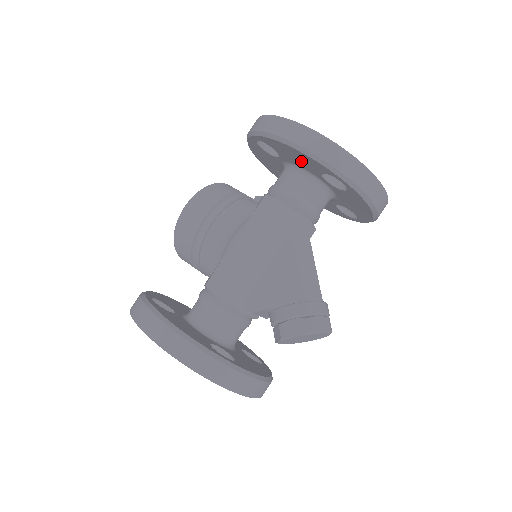
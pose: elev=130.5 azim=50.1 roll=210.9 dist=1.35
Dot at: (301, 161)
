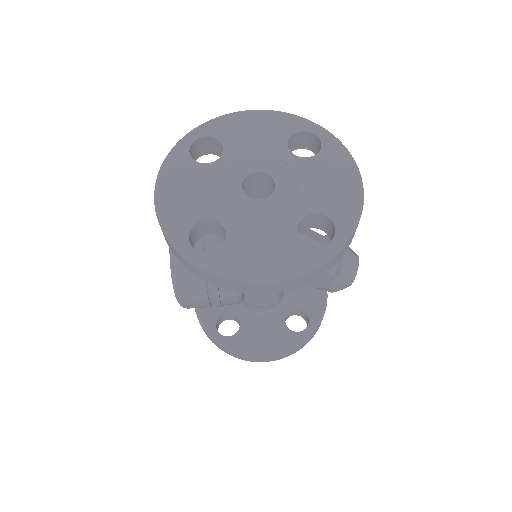
Dot at: occluded
